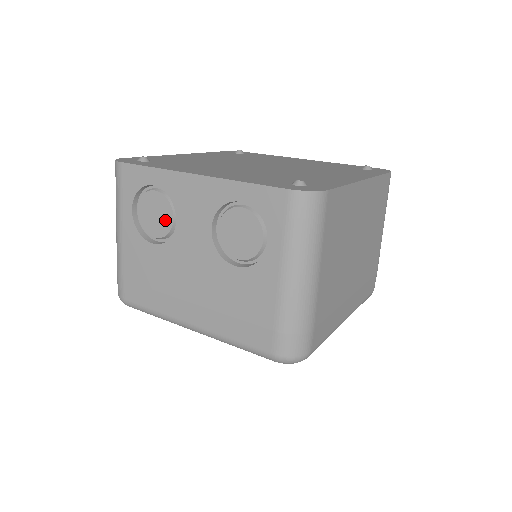
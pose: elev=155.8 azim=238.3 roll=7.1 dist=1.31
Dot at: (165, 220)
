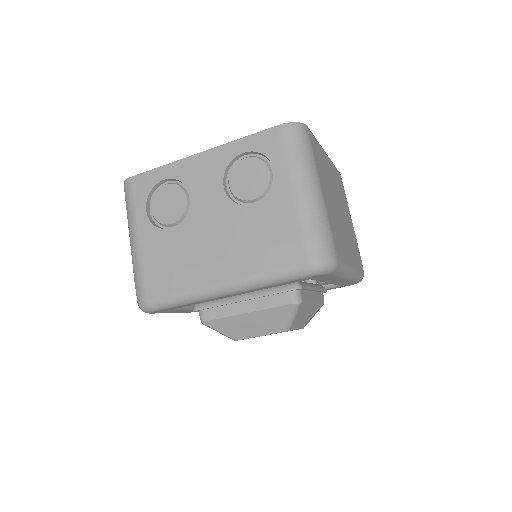
Dot at: (179, 203)
